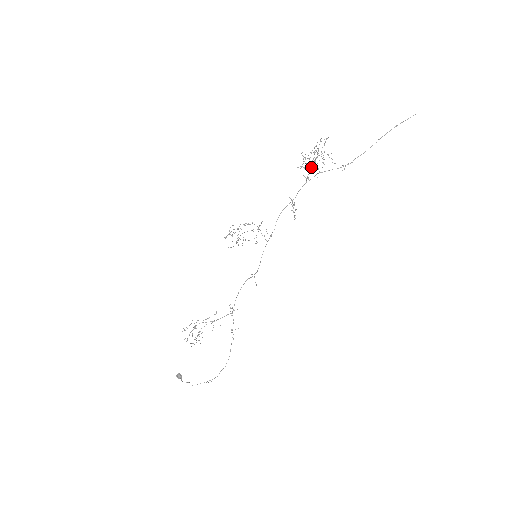
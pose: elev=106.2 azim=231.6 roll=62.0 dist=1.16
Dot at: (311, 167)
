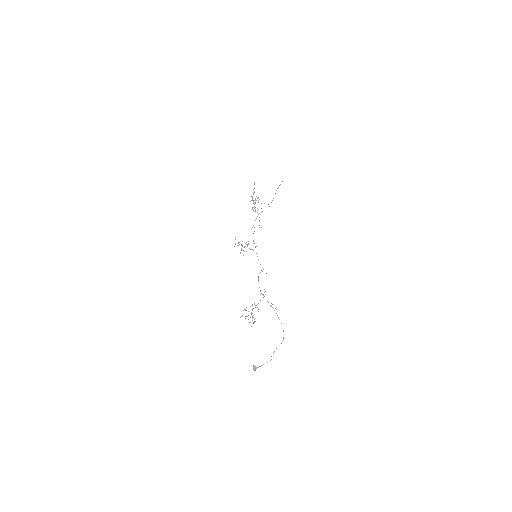
Dot at: (255, 207)
